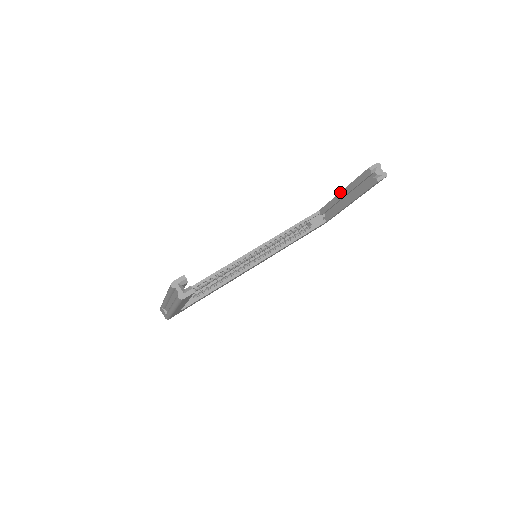
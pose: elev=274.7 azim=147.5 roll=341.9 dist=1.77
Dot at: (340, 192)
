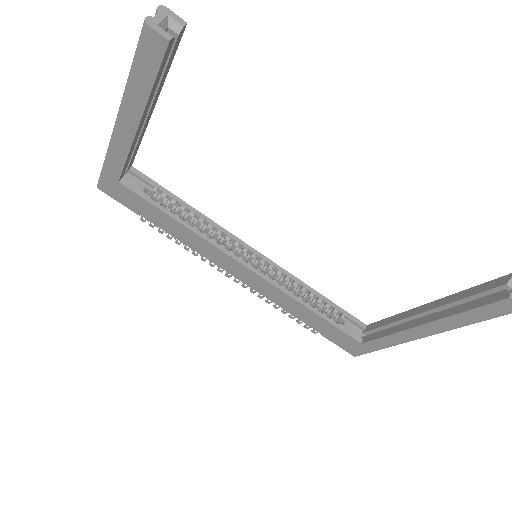
Dot at: (425, 304)
